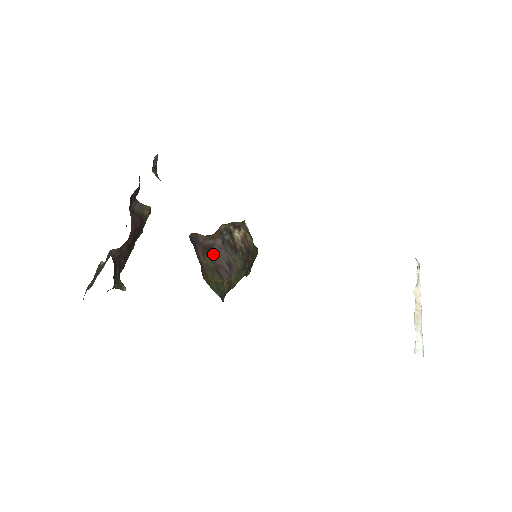
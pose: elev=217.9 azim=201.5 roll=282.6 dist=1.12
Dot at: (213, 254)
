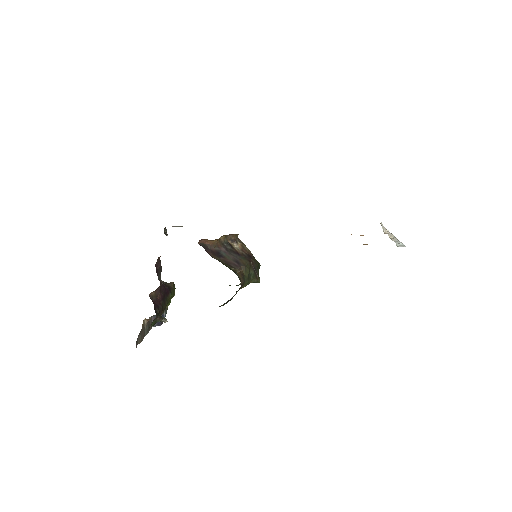
Dot at: (221, 257)
